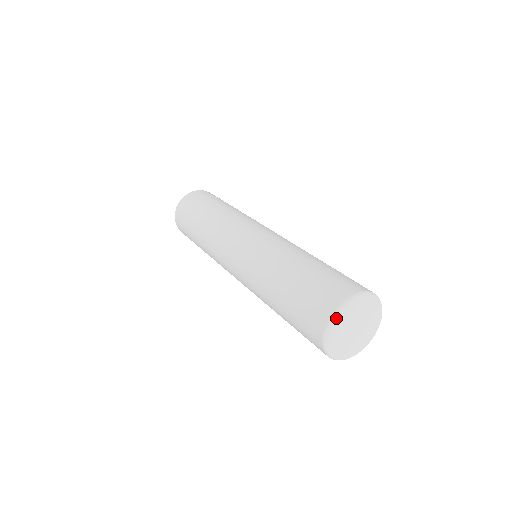
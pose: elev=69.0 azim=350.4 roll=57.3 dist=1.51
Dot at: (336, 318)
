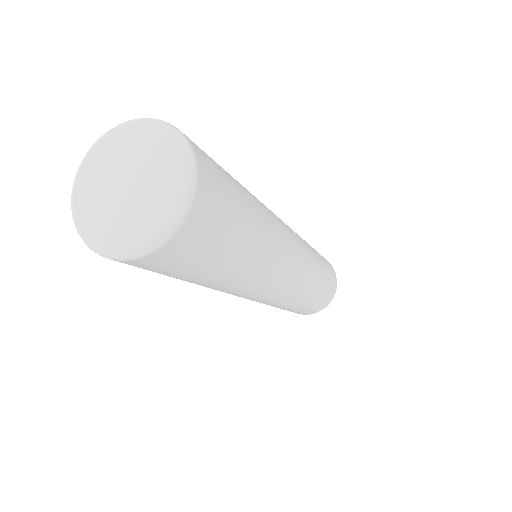
Dot at: (81, 166)
